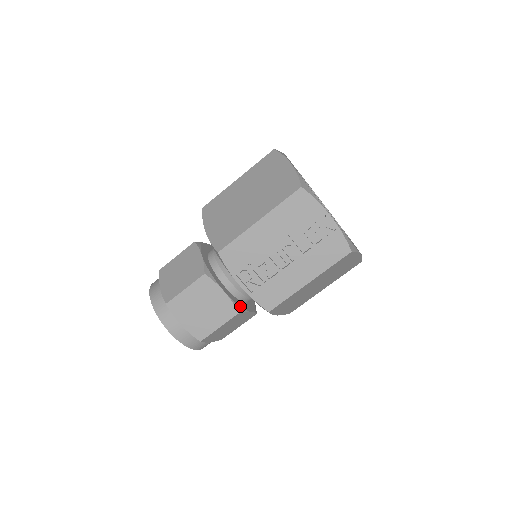
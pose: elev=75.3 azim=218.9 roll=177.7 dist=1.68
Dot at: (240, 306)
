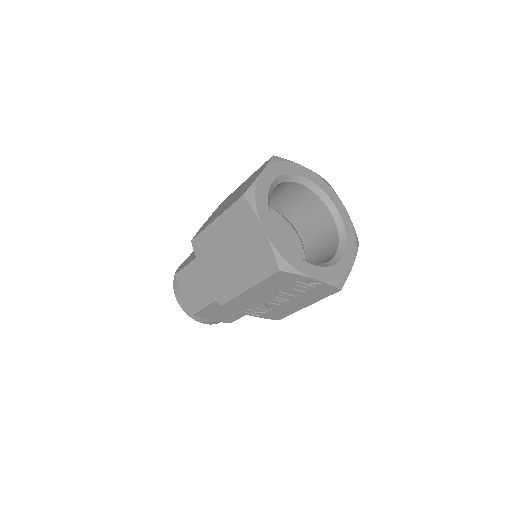
Dot at: occluded
